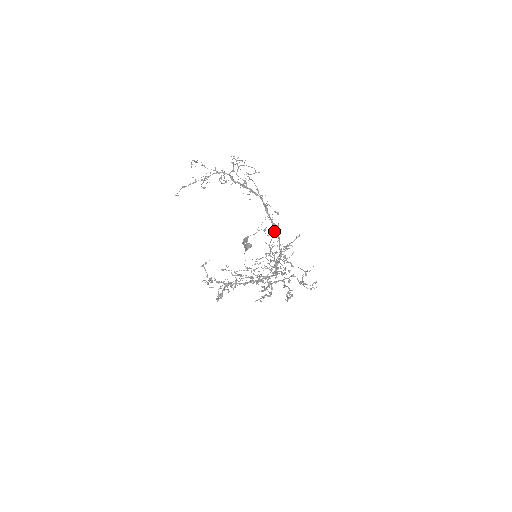
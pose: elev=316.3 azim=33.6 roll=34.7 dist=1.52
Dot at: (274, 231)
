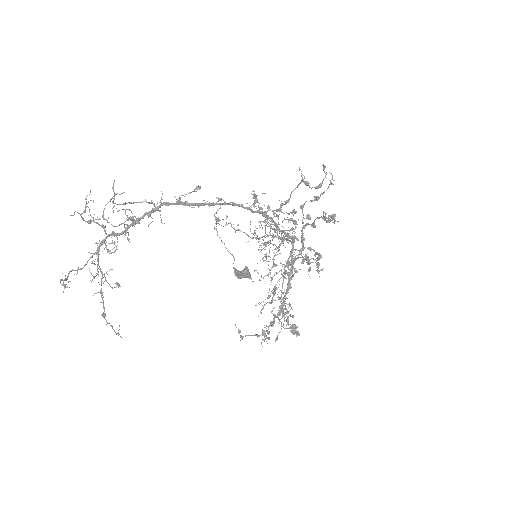
Dot at: occluded
